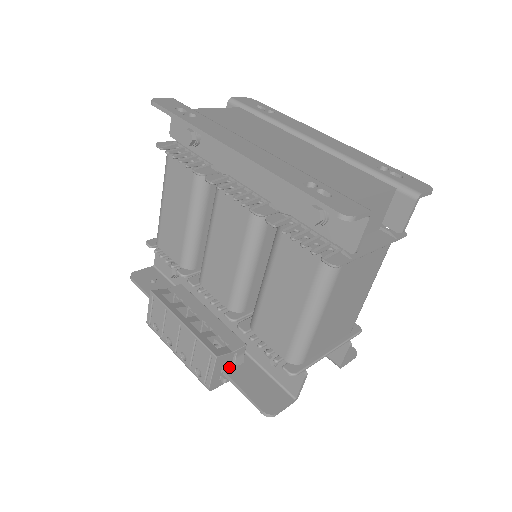
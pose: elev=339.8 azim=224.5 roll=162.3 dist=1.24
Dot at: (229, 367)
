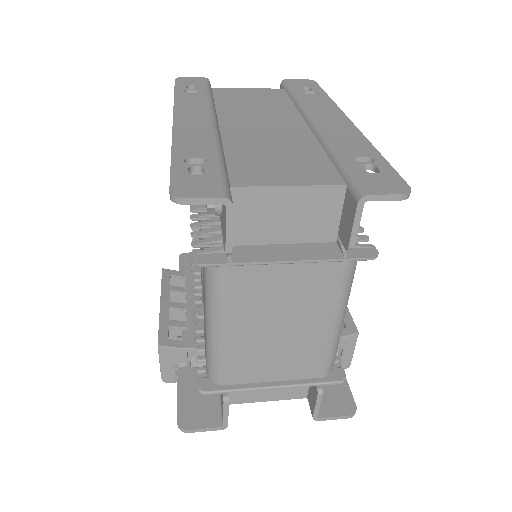
Dot at: (185, 364)
